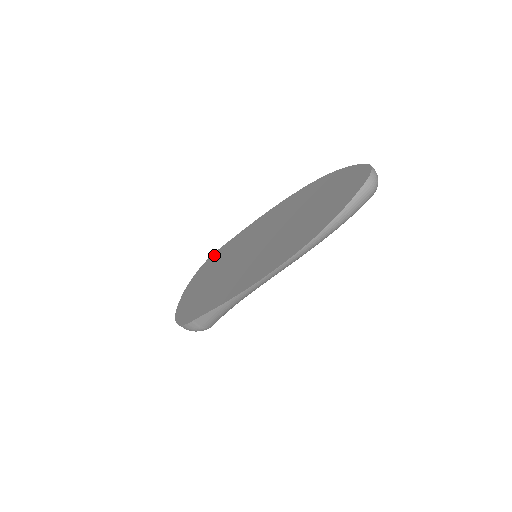
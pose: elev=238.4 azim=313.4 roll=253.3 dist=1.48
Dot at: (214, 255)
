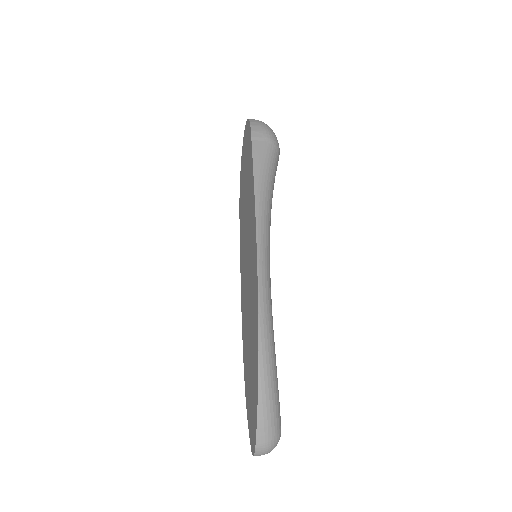
Dot at: (249, 139)
